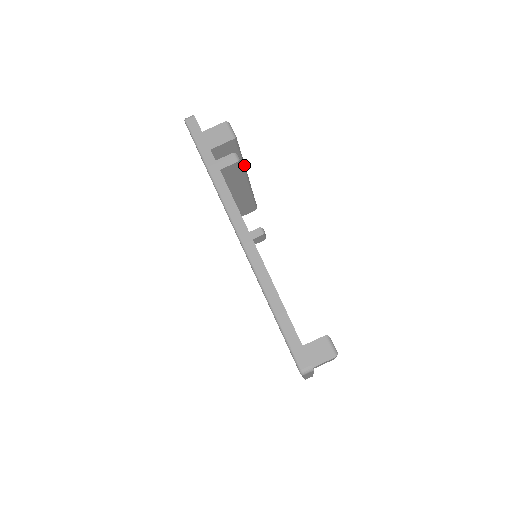
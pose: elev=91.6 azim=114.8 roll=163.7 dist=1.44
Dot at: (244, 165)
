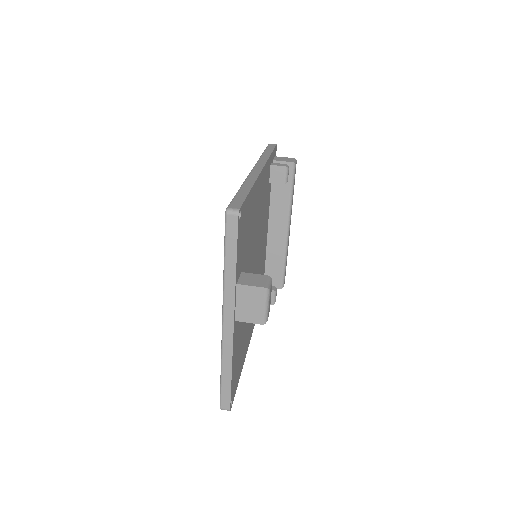
Dot at: (291, 207)
